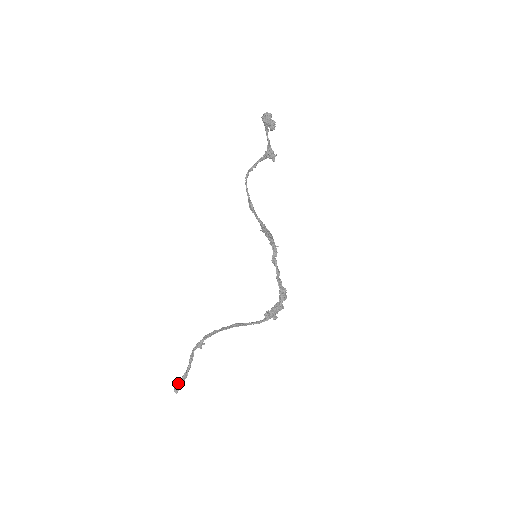
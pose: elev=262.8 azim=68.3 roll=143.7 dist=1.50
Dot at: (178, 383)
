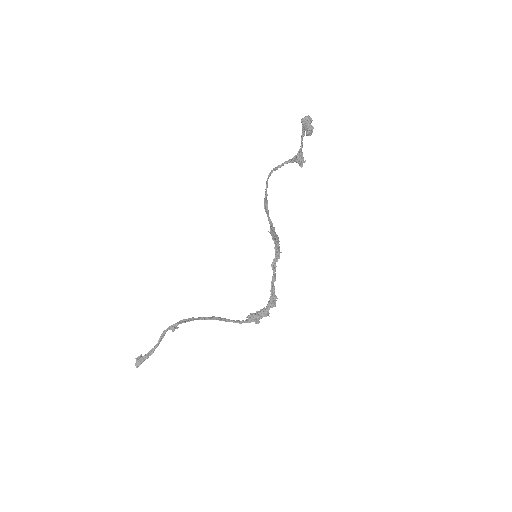
Dot at: (141, 358)
